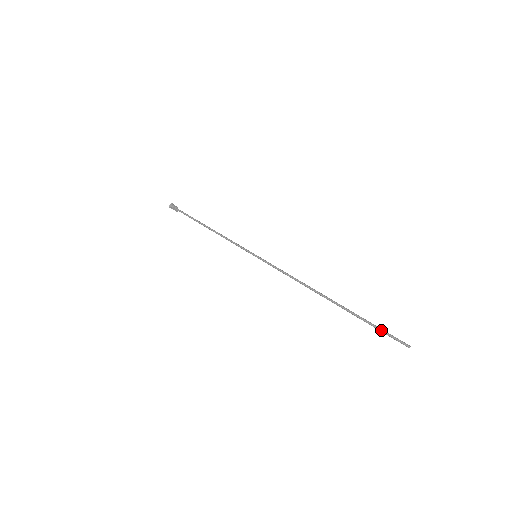
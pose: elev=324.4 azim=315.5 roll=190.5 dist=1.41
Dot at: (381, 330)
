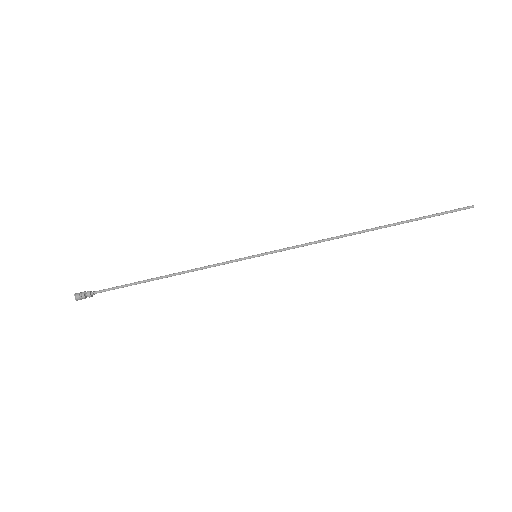
Dot at: (441, 214)
